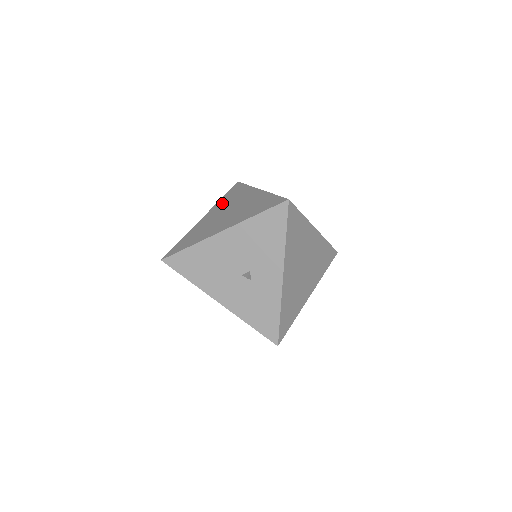
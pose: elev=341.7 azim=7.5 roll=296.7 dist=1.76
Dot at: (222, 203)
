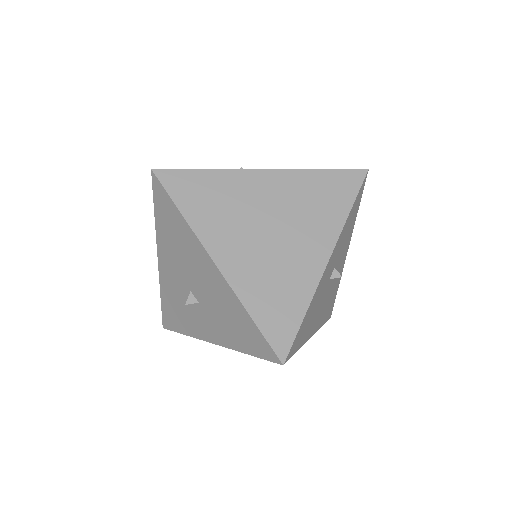
Dot at: (301, 187)
